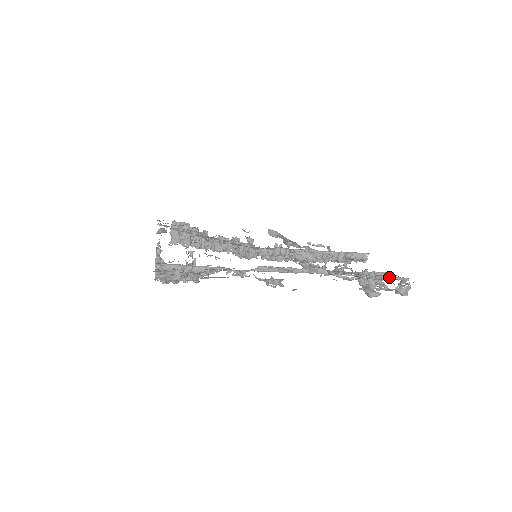
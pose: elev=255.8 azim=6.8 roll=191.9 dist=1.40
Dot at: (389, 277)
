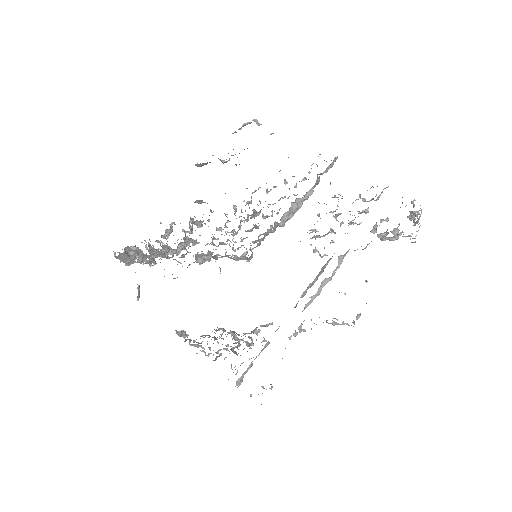
Dot at: occluded
